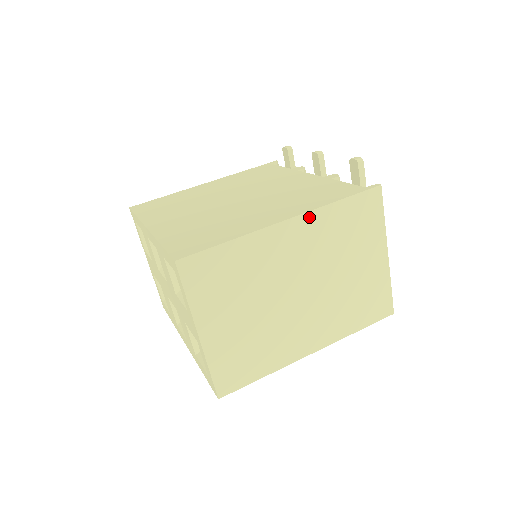
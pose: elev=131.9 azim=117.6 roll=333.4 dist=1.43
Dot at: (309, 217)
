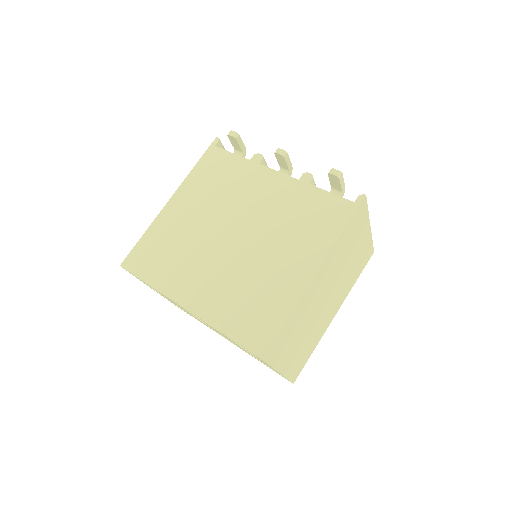
Dot at: (328, 258)
